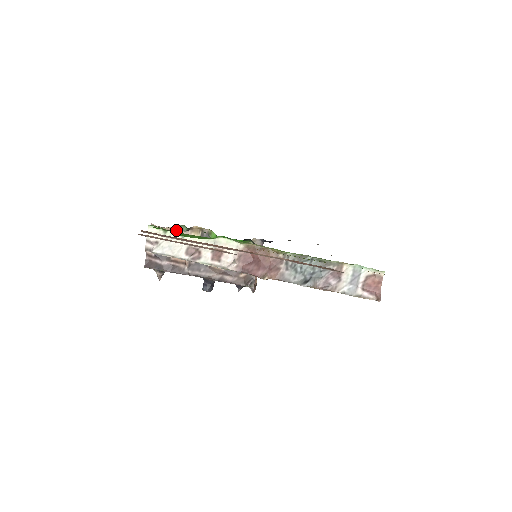
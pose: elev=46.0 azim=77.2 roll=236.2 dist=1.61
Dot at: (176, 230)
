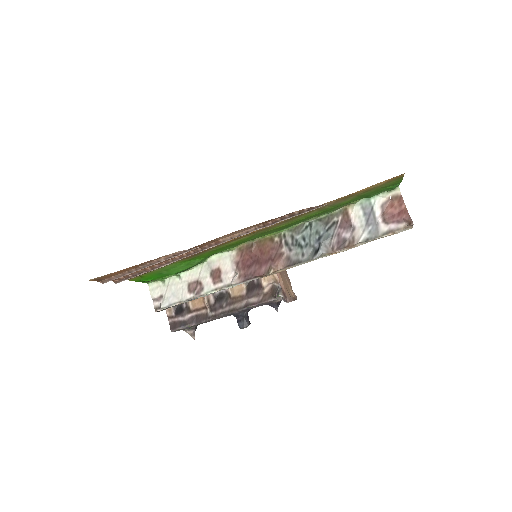
Dot at: occluded
